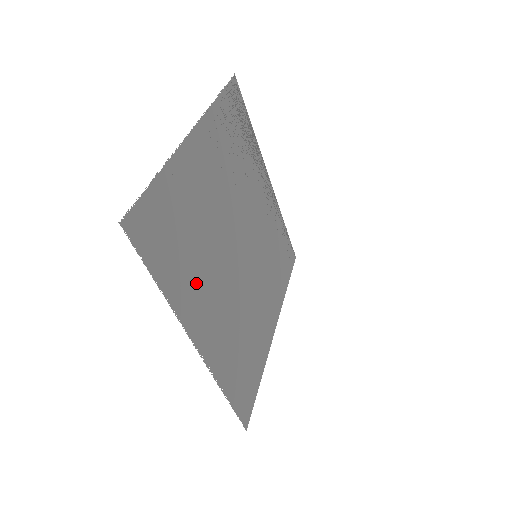
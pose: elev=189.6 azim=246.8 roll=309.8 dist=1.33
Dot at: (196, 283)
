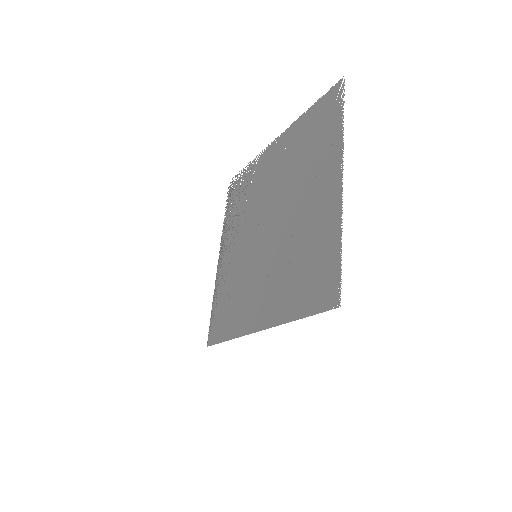
Dot at: (318, 165)
